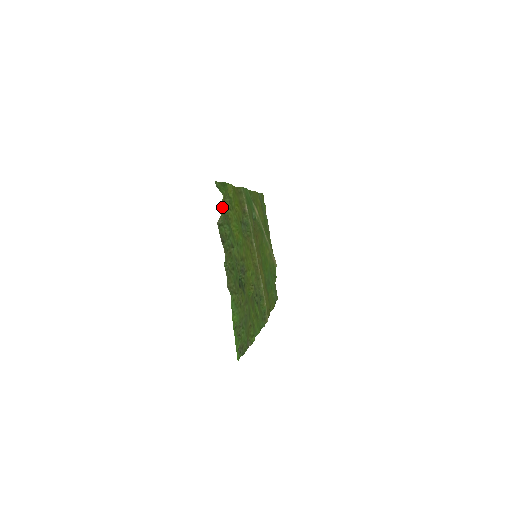
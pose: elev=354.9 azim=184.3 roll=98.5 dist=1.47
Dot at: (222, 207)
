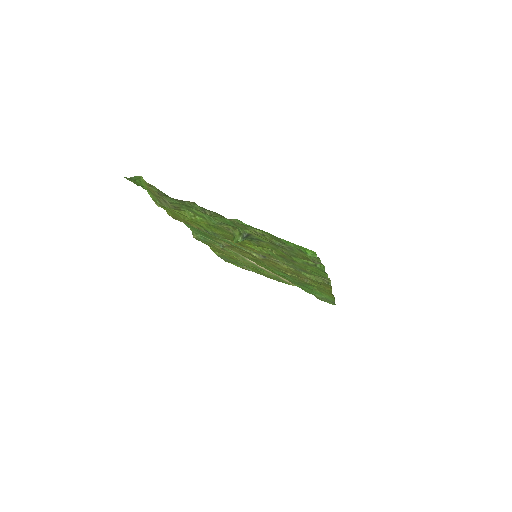
Dot at: (151, 186)
